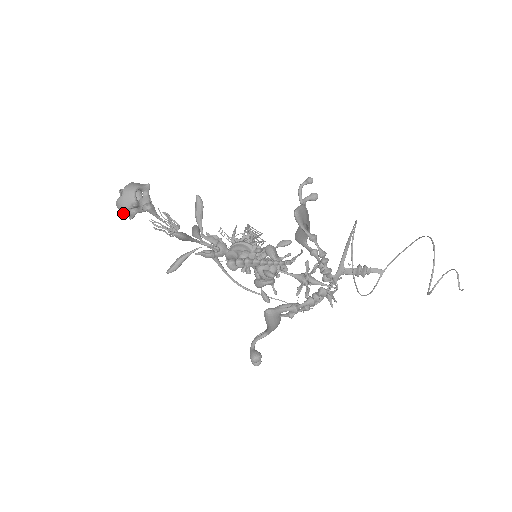
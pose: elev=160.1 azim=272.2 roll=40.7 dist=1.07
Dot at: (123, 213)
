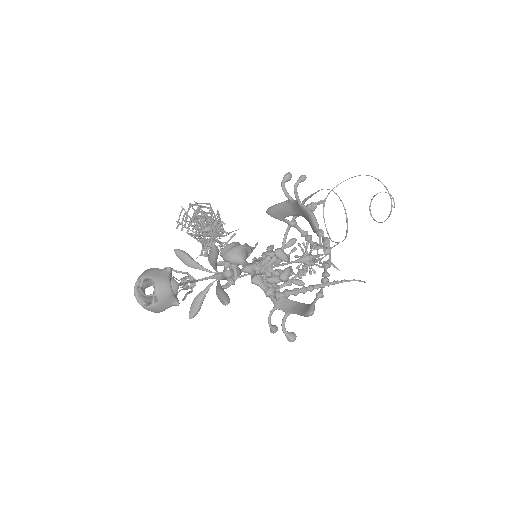
Dot at: (158, 312)
